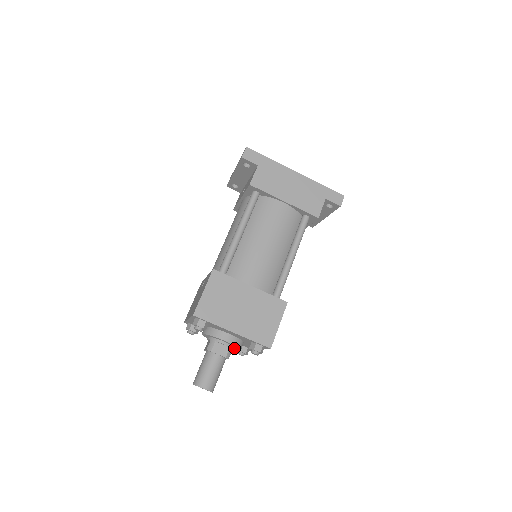
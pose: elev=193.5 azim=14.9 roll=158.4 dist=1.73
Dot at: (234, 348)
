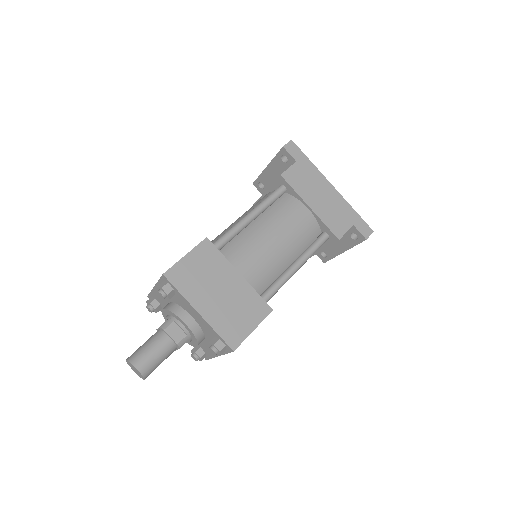
Dot at: (191, 342)
